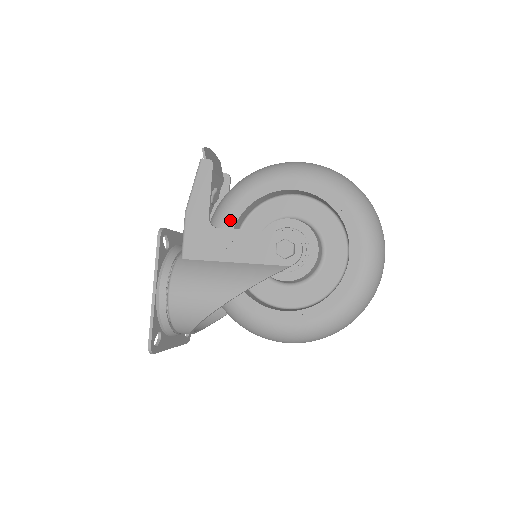
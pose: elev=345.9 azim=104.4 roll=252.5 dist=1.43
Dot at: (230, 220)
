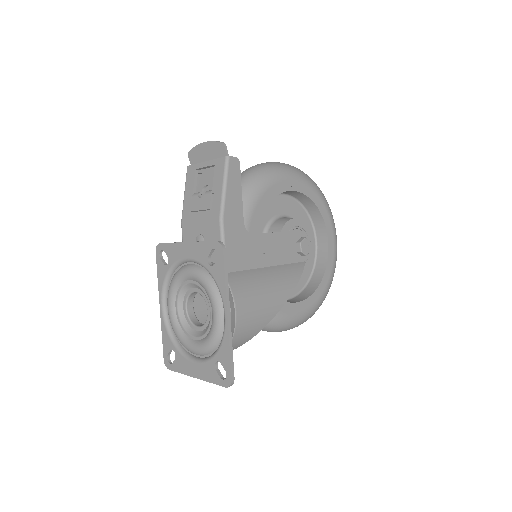
Dot at: (254, 223)
